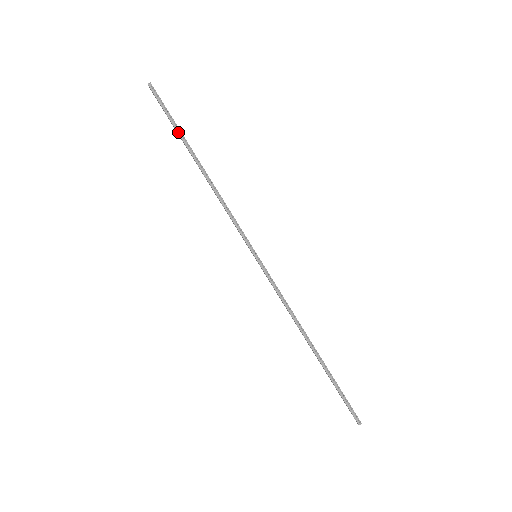
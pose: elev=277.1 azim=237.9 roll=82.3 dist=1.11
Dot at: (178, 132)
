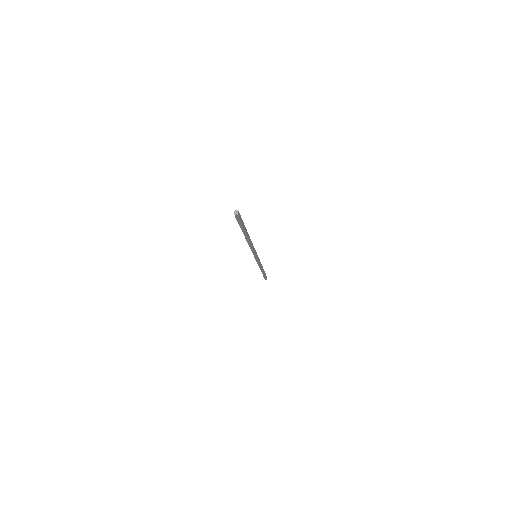
Dot at: occluded
